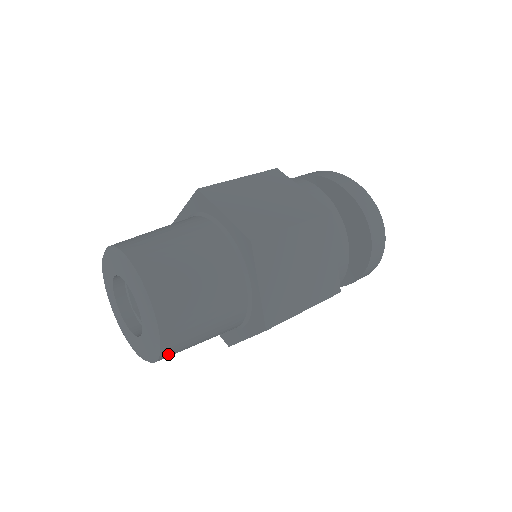
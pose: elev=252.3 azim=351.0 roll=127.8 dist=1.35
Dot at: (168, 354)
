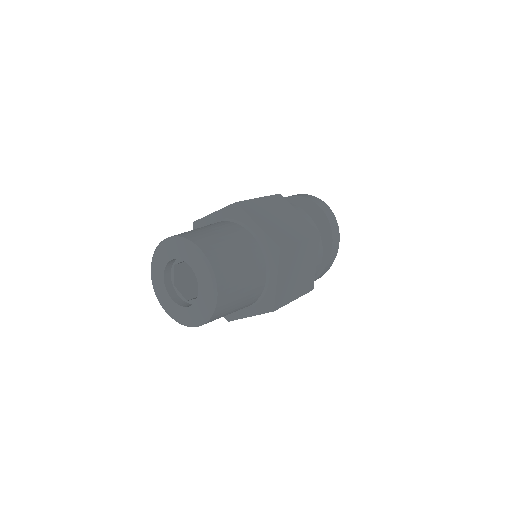
Dot at: (222, 284)
